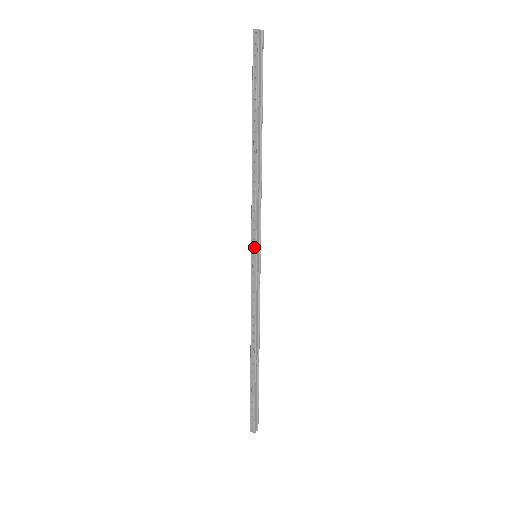
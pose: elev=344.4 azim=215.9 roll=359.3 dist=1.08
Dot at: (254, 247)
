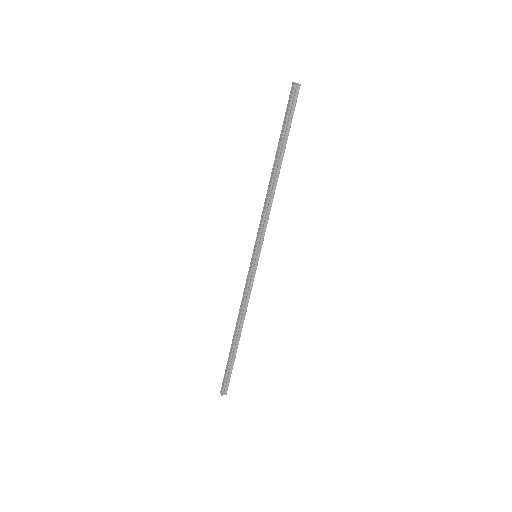
Dot at: (256, 248)
